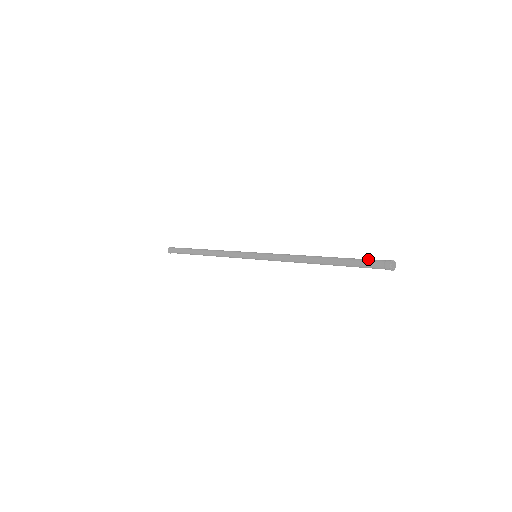
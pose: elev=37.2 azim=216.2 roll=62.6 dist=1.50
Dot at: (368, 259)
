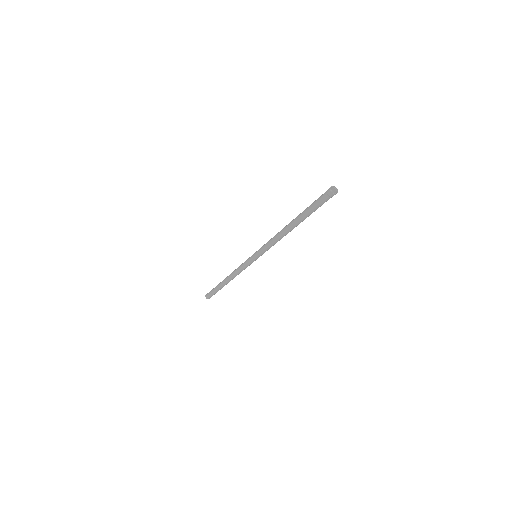
Dot at: occluded
